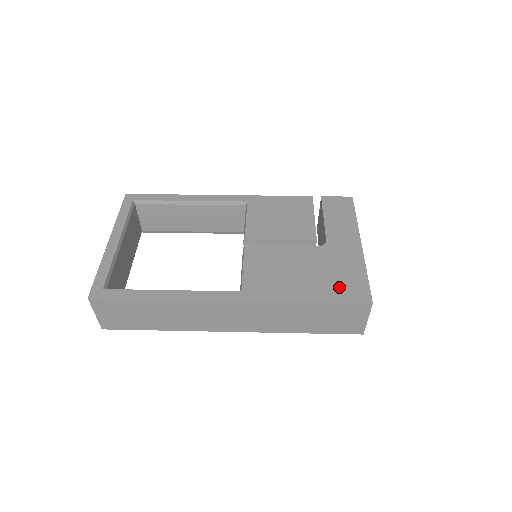
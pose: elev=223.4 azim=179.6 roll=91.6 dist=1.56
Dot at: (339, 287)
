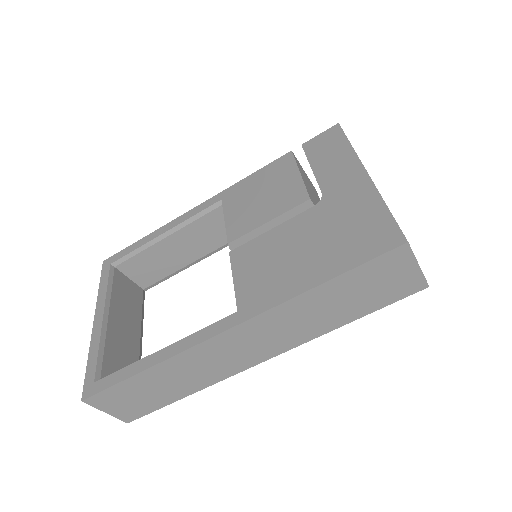
Dot at: (355, 244)
